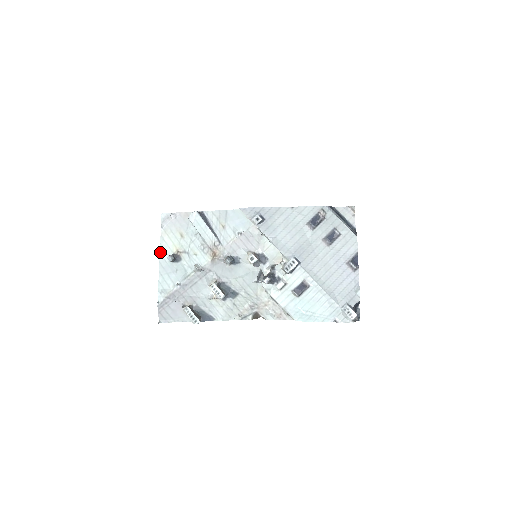
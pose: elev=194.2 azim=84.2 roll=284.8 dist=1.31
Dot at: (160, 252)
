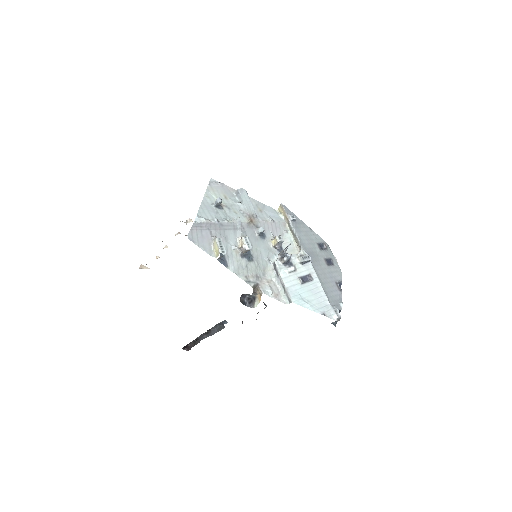
Dot at: (204, 196)
